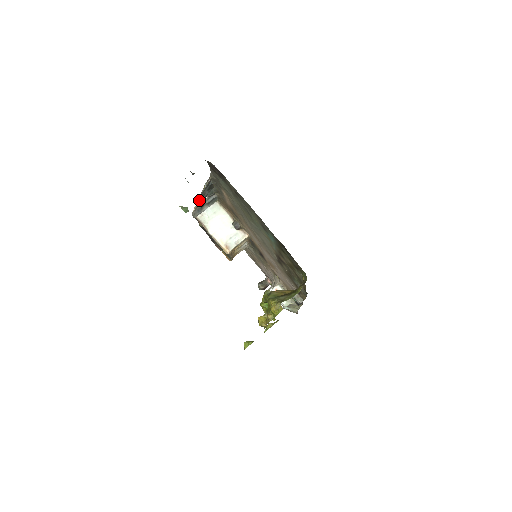
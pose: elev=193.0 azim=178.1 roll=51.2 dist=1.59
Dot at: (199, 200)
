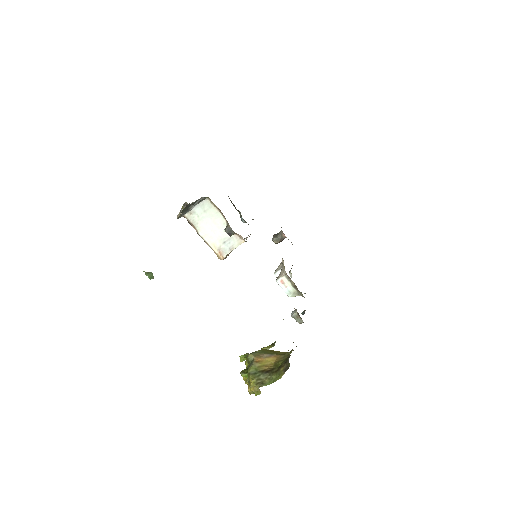
Dot at: occluded
